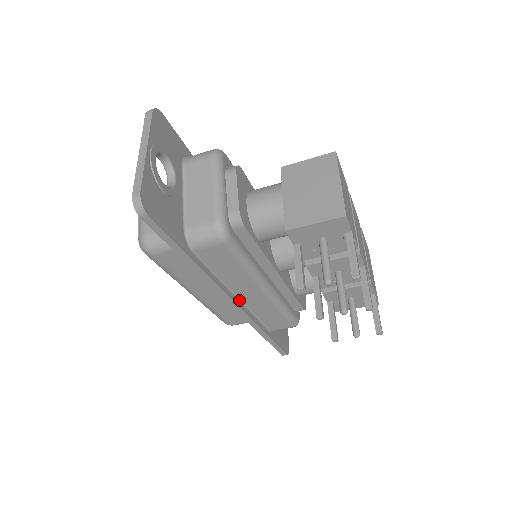
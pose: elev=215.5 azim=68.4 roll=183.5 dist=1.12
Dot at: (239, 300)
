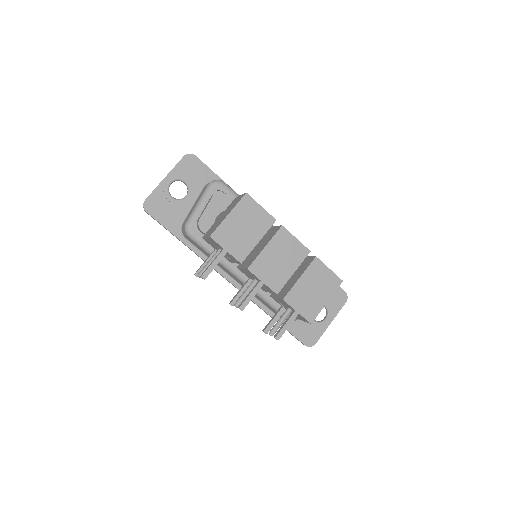
Dot at: (236, 281)
